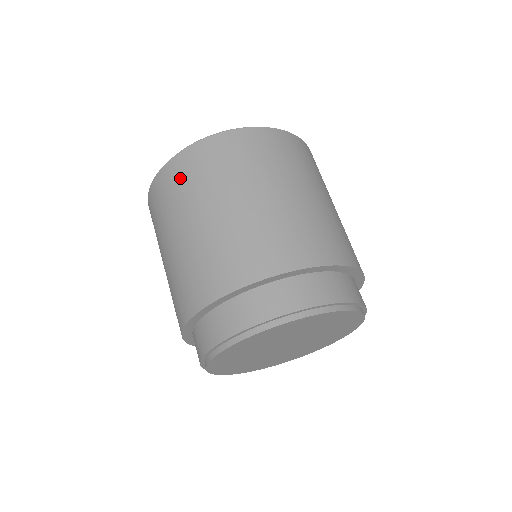
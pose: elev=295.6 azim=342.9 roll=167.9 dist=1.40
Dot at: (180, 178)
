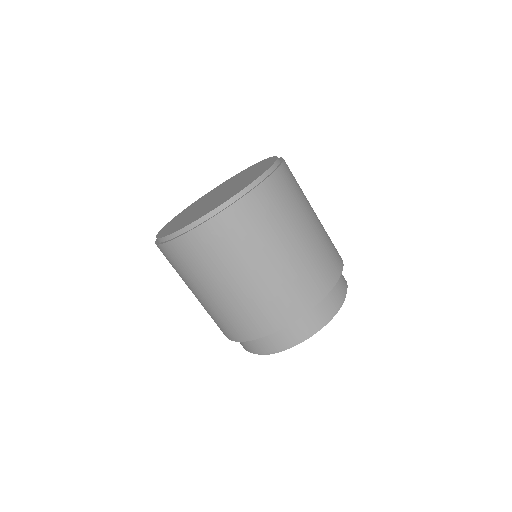
Dot at: (216, 244)
